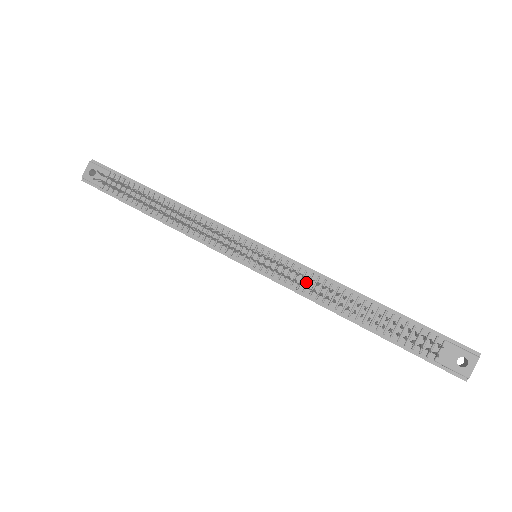
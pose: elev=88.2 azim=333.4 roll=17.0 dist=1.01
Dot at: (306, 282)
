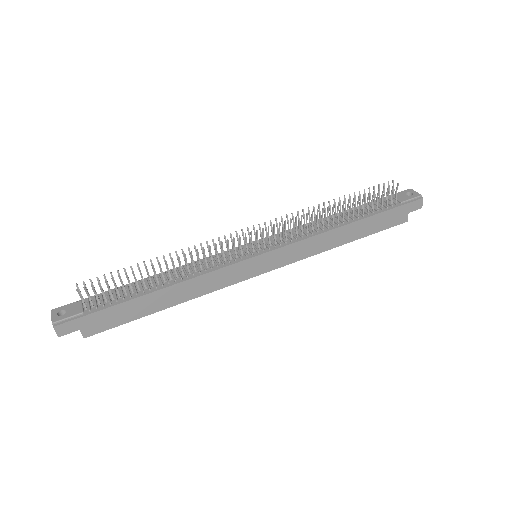
Dot at: (302, 232)
